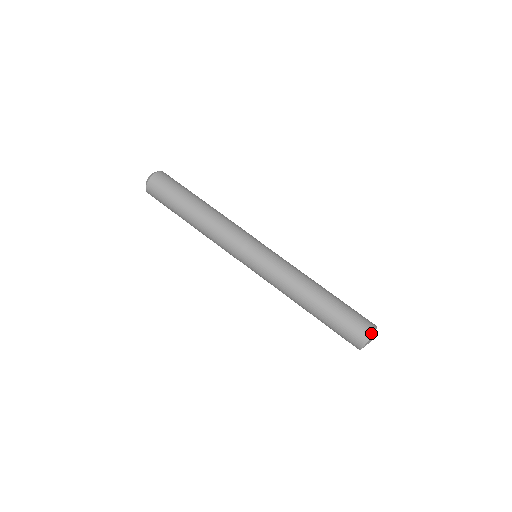
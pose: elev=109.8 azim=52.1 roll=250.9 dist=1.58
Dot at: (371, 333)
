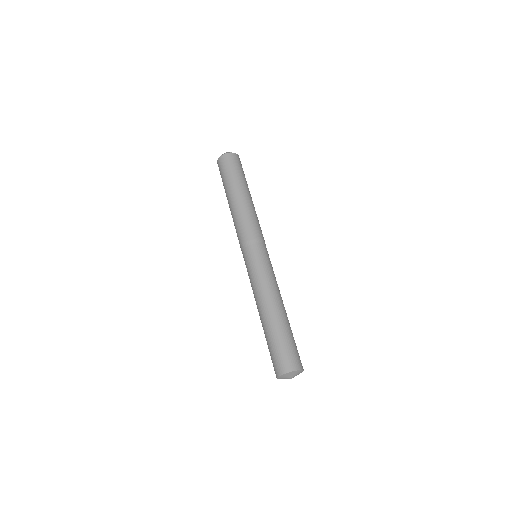
Dot at: occluded
